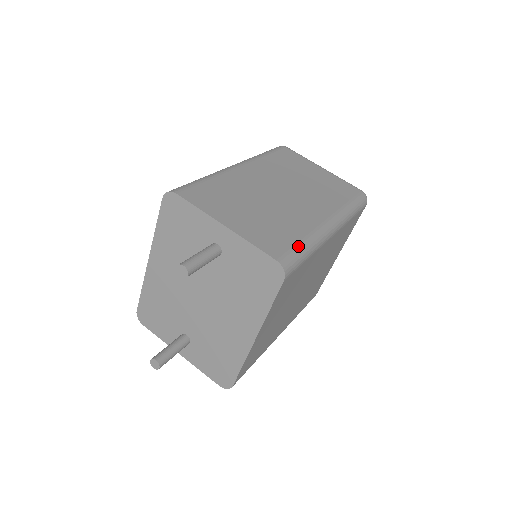
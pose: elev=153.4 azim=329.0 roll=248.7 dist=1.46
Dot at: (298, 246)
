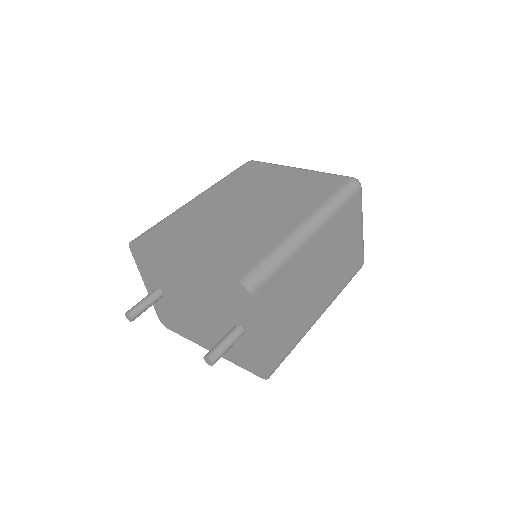
Dot at: (289, 353)
